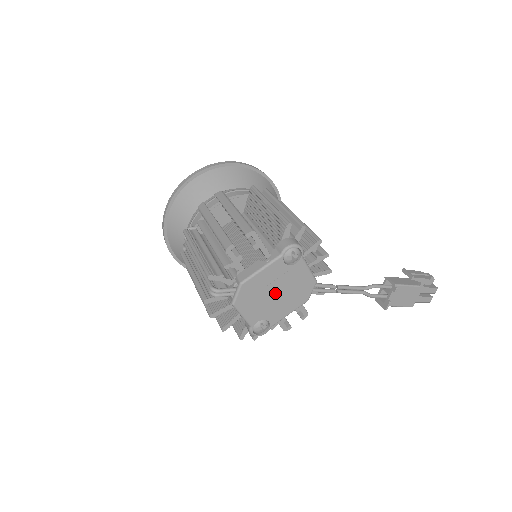
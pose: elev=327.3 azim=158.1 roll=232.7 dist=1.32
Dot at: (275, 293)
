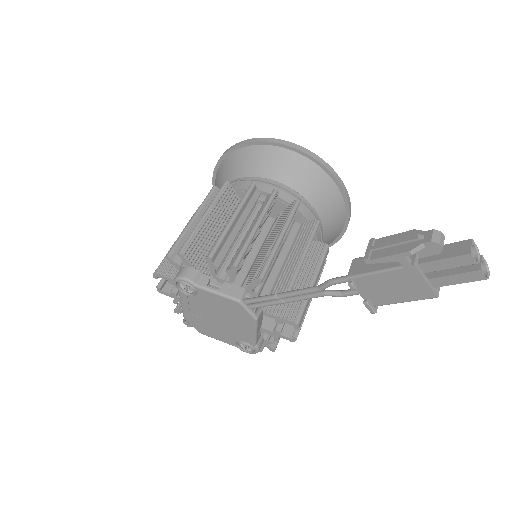
Dot at: (217, 319)
